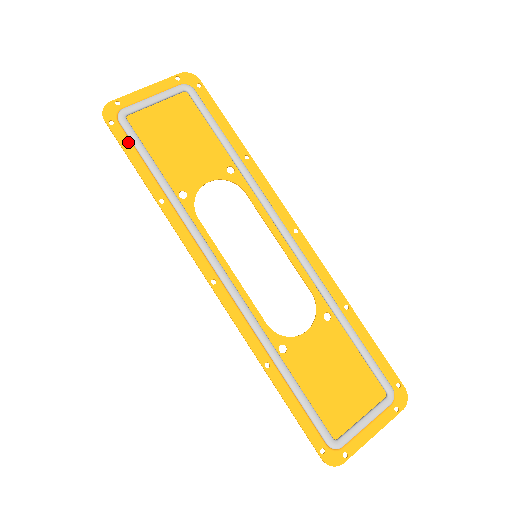
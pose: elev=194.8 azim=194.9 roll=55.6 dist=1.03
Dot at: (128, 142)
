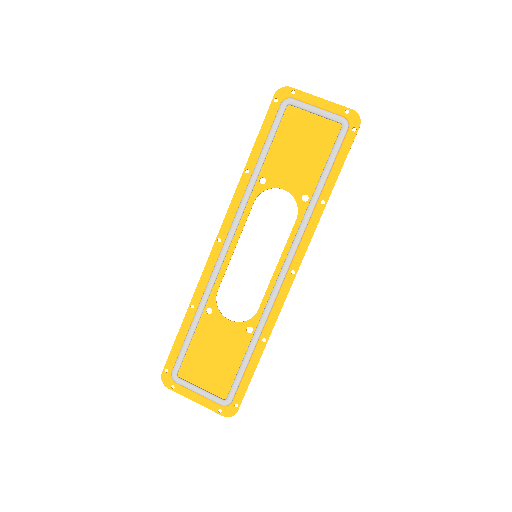
Dot at: (271, 121)
